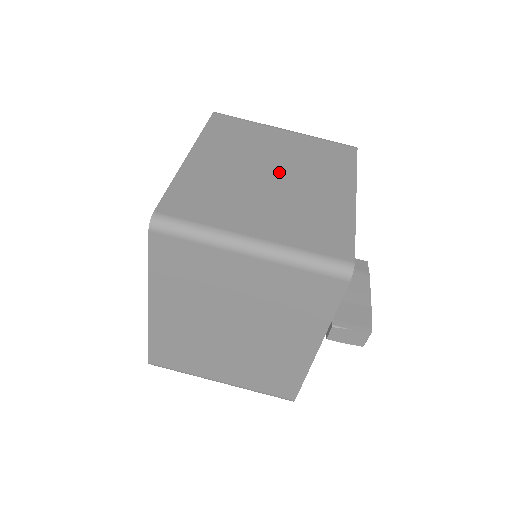
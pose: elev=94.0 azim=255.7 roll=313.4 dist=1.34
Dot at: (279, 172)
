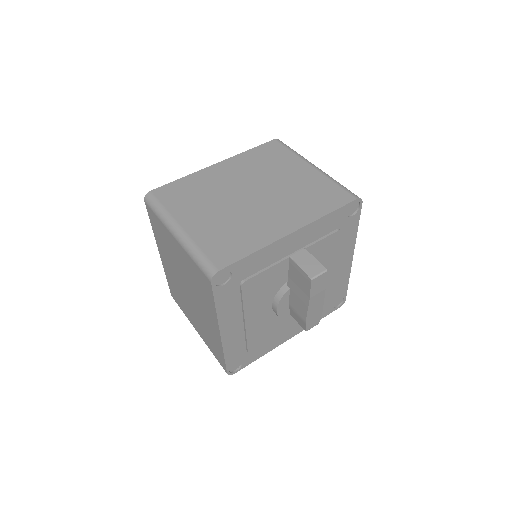
Dot at: occluded
